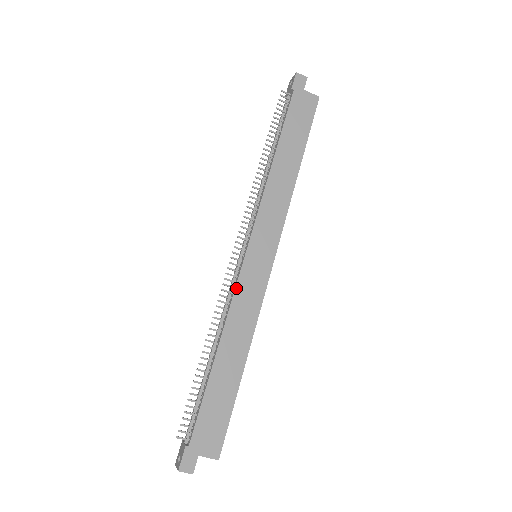
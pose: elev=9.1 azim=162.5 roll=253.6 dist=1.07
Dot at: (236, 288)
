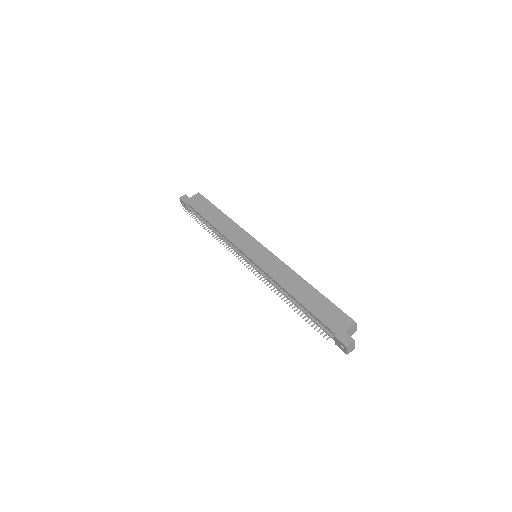
Dot at: (264, 270)
